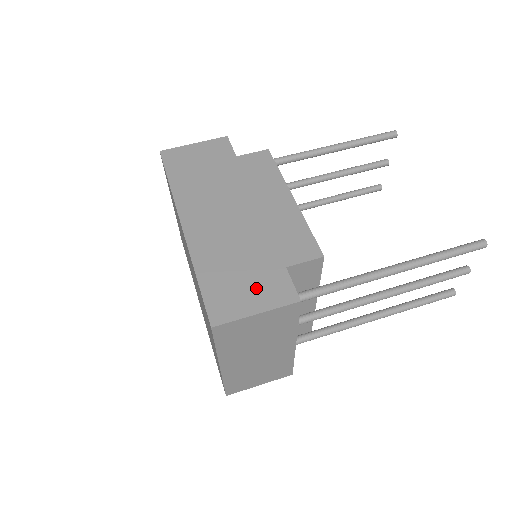
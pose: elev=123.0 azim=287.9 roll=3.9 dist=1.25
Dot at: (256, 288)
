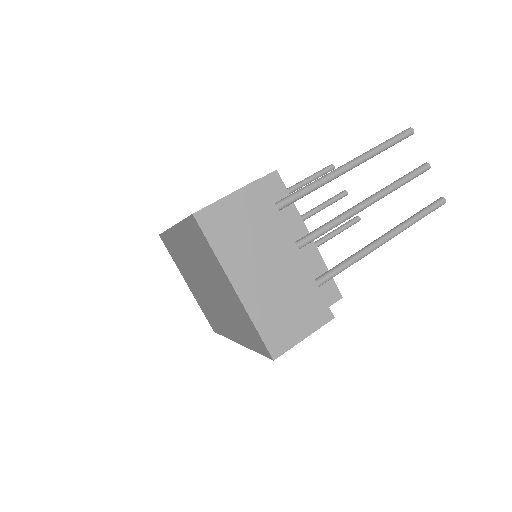
Dot at: occluded
